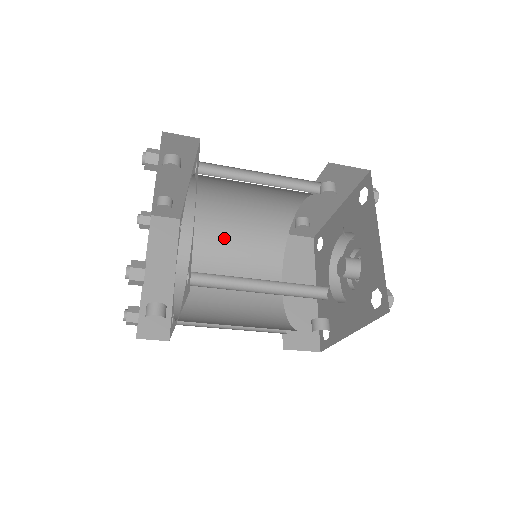
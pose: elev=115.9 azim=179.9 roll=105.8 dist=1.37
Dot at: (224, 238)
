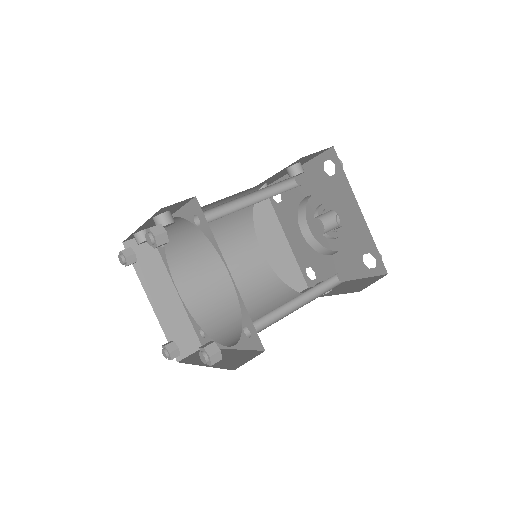
Dot at: (203, 235)
